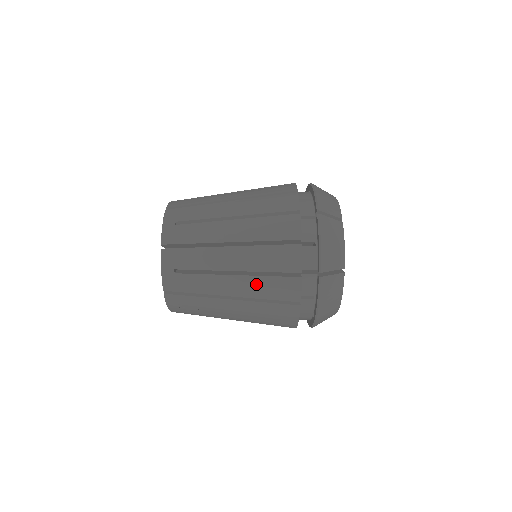
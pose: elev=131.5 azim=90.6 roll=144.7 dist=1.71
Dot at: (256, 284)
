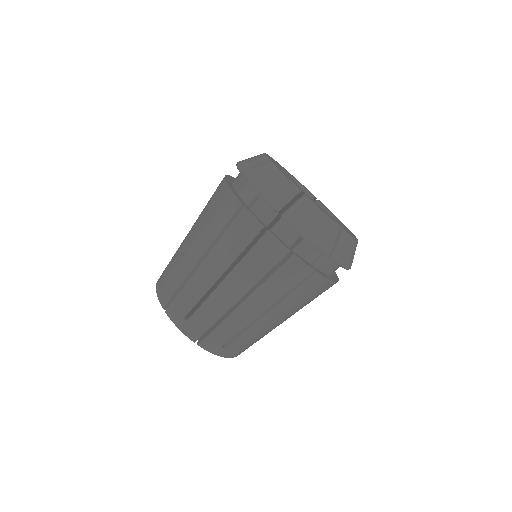
Dot at: (288, 303)
